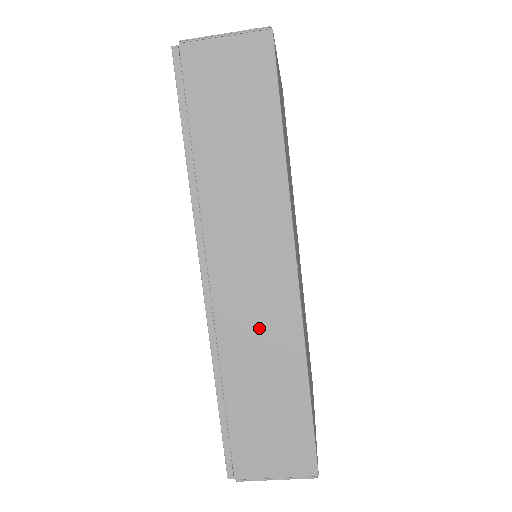
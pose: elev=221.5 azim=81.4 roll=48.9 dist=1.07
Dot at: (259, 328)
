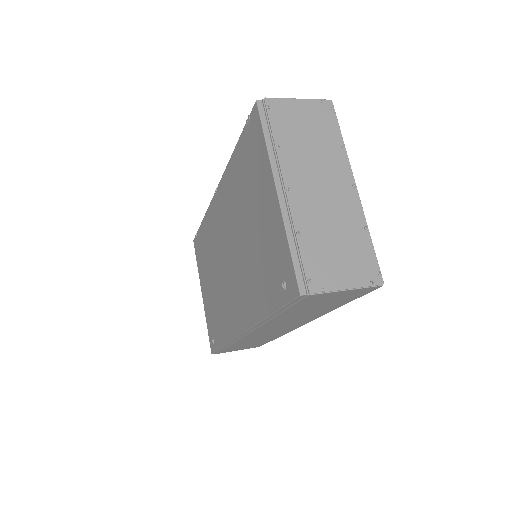
Dot at: (264, 336)
